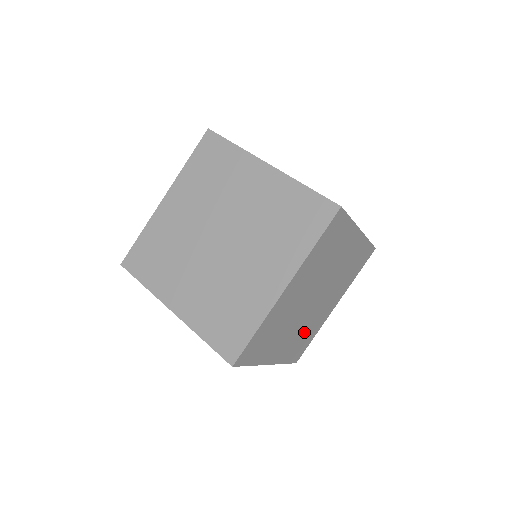
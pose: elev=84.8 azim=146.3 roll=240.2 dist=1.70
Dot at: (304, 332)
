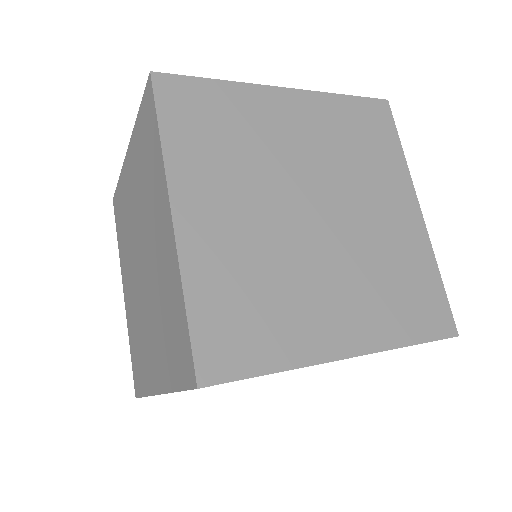
Dot at: (382, 274)
